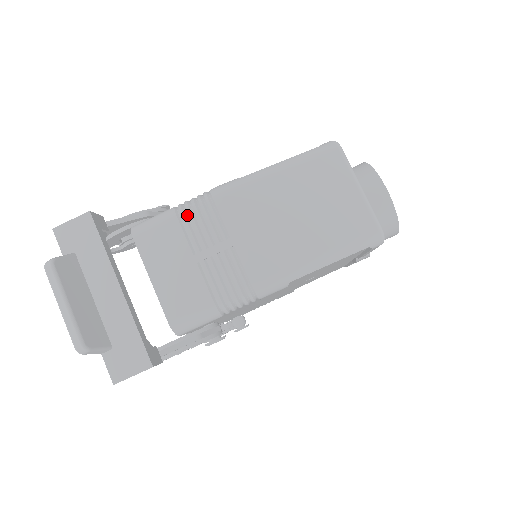
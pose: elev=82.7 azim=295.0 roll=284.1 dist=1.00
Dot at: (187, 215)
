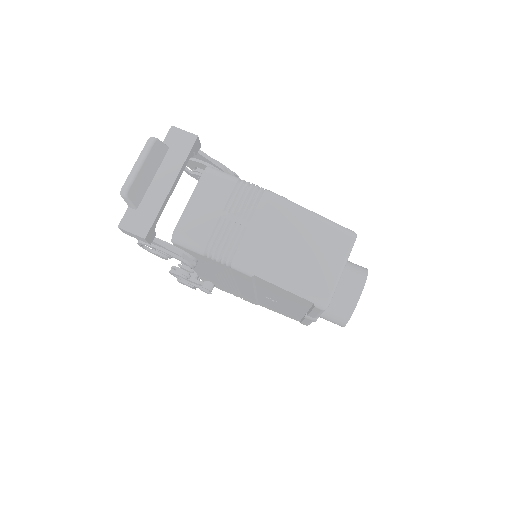
Dot at: (242, 189)
